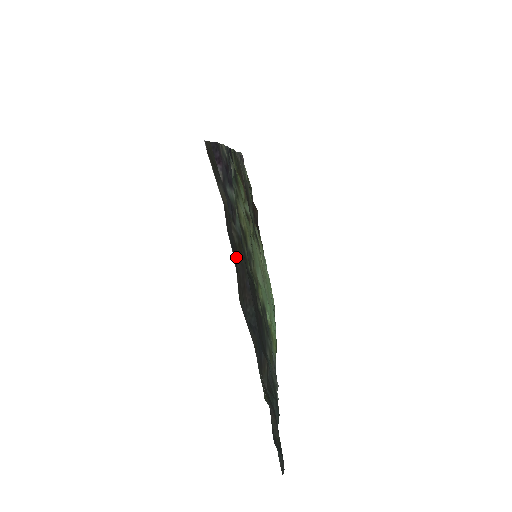
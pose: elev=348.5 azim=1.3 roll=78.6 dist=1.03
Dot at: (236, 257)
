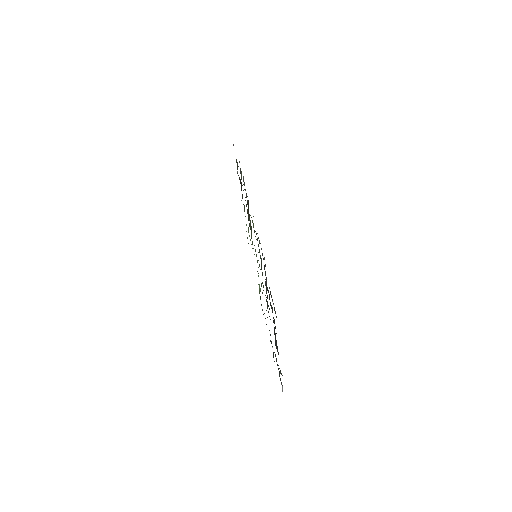
Dot at: (275, 328)
